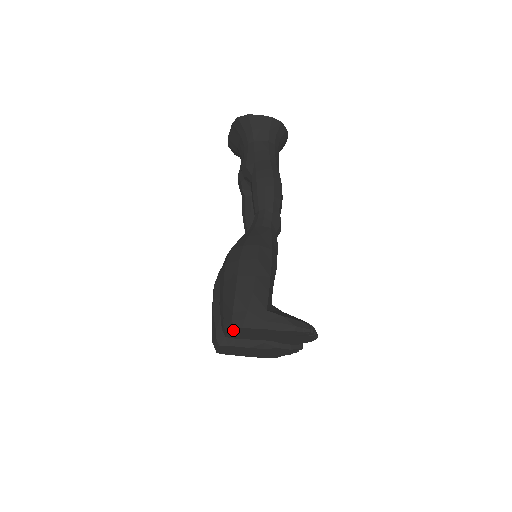
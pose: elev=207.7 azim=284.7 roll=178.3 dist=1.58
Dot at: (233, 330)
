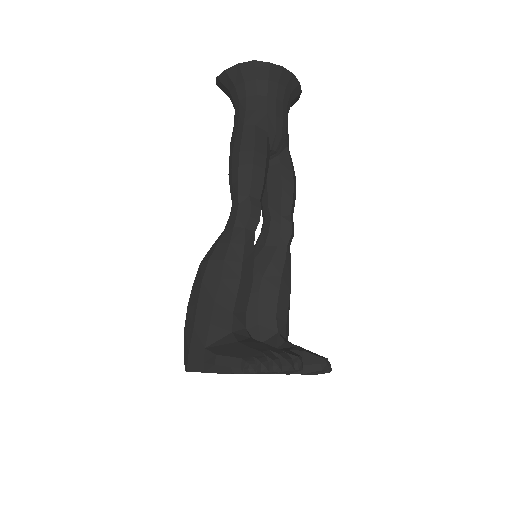
Dot at: occluded
